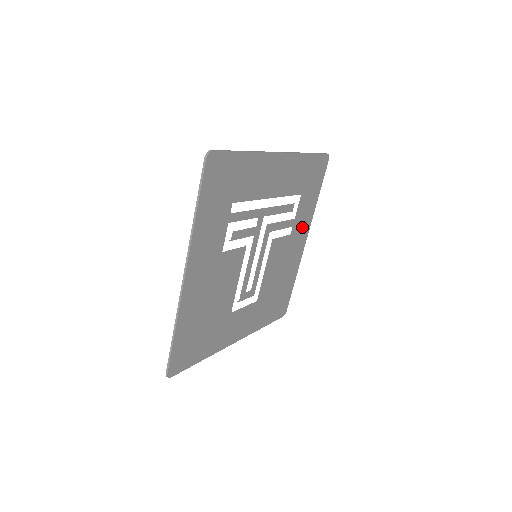
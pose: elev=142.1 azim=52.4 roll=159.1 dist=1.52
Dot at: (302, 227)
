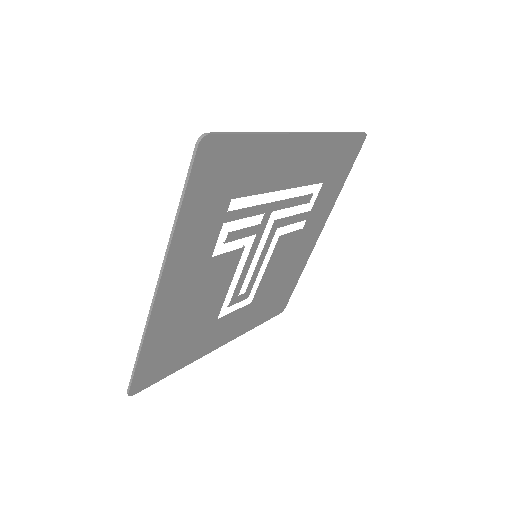
Dot at: (318, 219)
